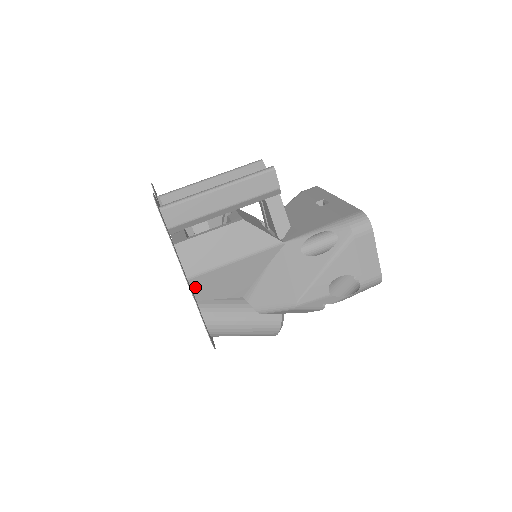
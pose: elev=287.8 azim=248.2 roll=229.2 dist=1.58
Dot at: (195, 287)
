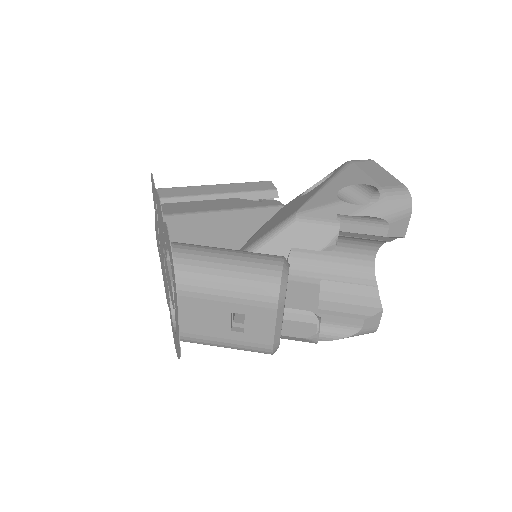
Dot at: (169, 228)
